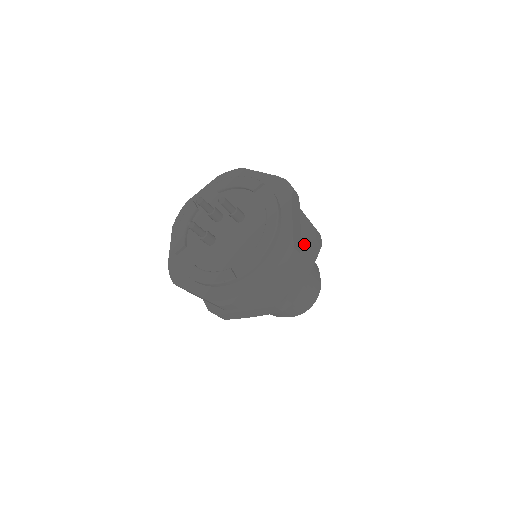
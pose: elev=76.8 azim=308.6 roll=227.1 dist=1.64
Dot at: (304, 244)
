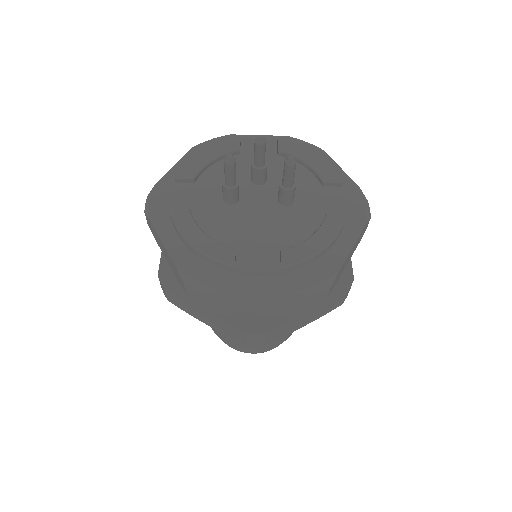
Dot at: occluded
